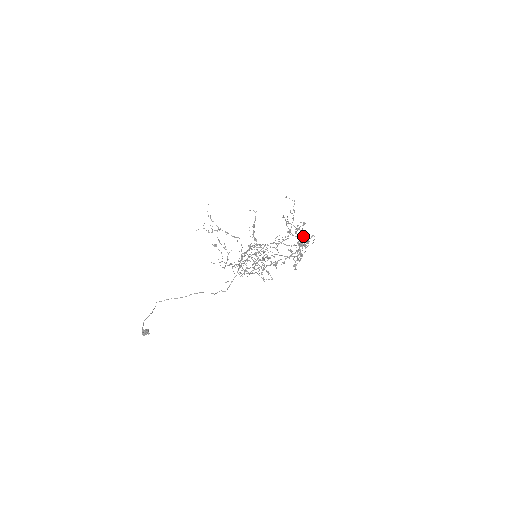
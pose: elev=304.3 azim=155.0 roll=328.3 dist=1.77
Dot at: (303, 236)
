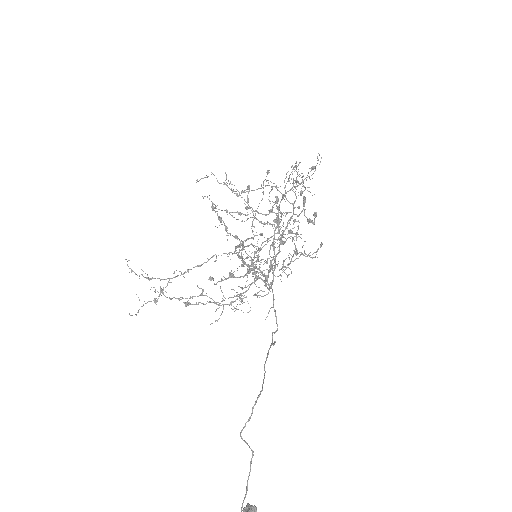
Dot at: (276, 187)
